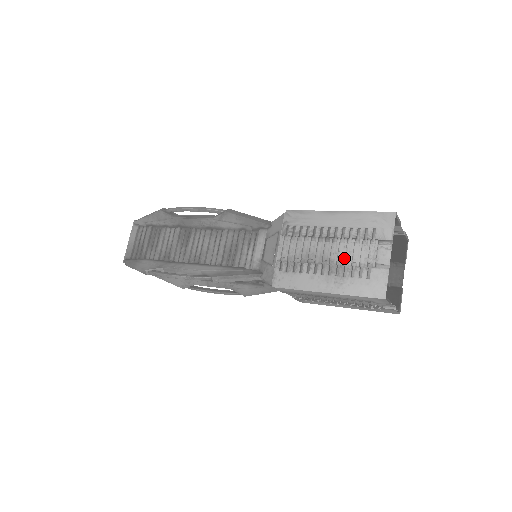
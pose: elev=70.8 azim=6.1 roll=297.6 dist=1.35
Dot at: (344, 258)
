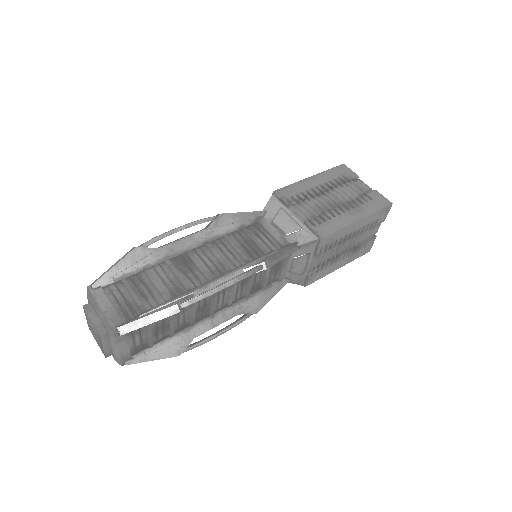
Dot at: (346, 197)
